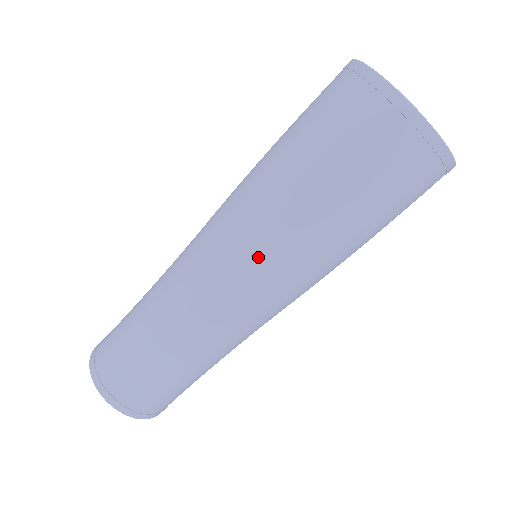
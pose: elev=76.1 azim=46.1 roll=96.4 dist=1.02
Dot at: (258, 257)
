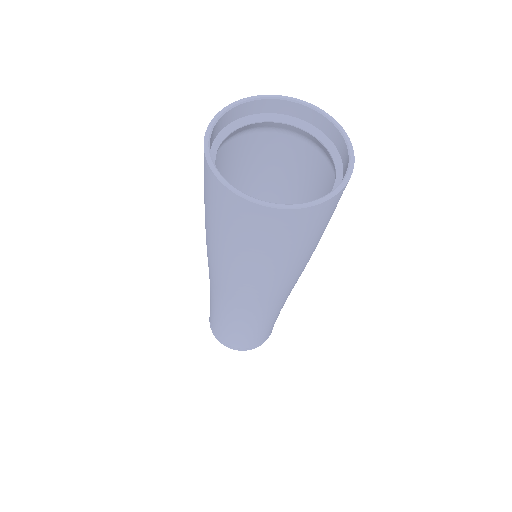
Dot at: (248, 293)
